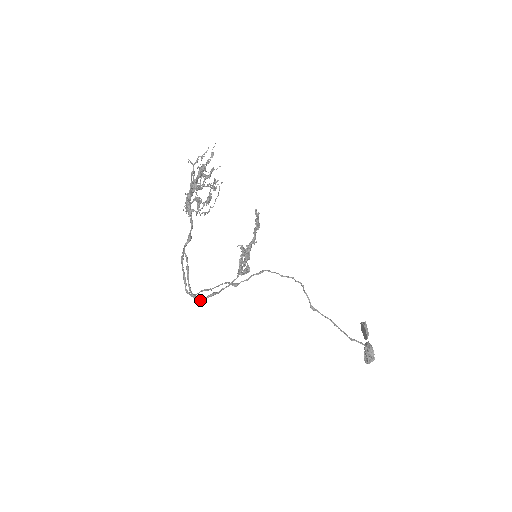
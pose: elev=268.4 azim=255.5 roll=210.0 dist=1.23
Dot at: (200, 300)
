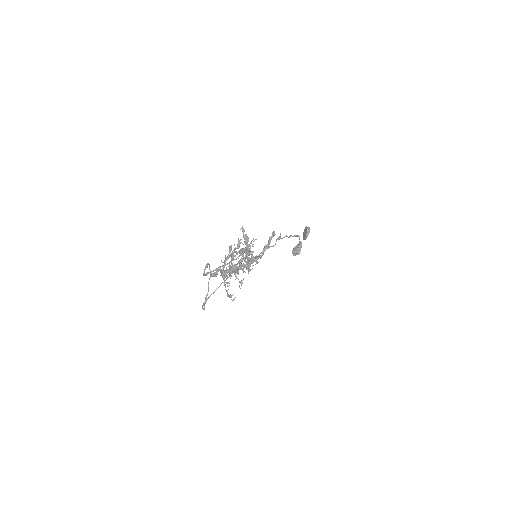
Dot at: occluded
